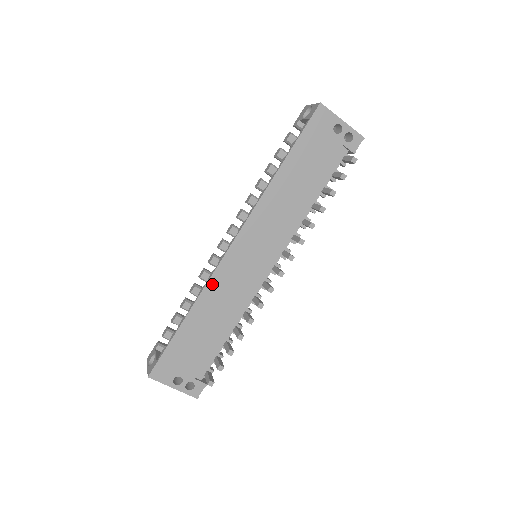
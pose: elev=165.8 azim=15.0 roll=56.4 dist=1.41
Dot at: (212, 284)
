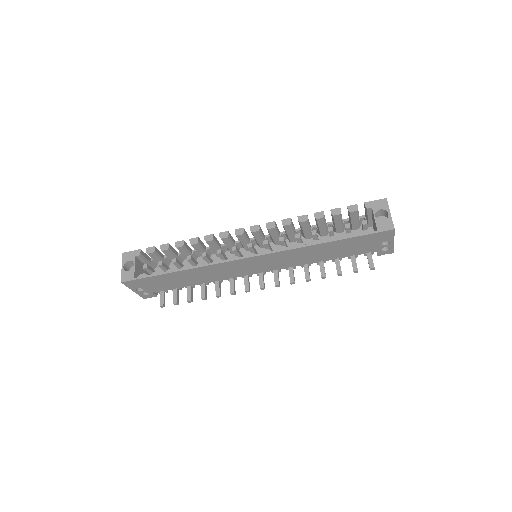
Dot at: (213, 266)
